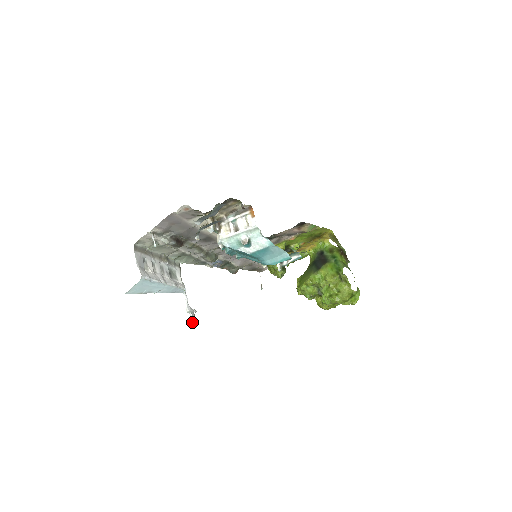
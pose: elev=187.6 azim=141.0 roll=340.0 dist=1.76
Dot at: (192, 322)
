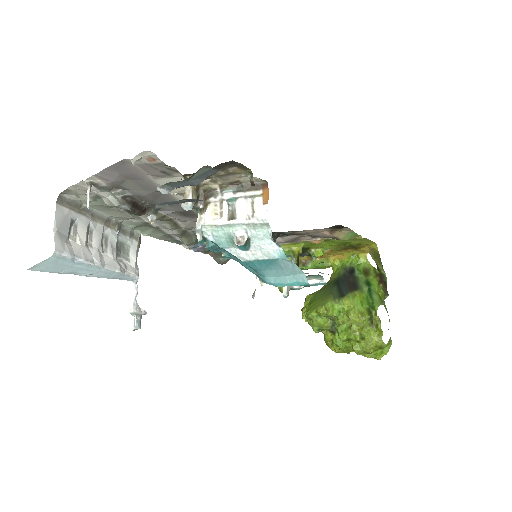
Dot at: (134, 329)
